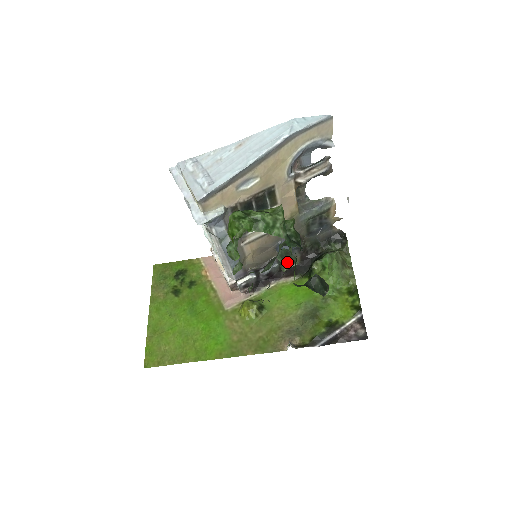
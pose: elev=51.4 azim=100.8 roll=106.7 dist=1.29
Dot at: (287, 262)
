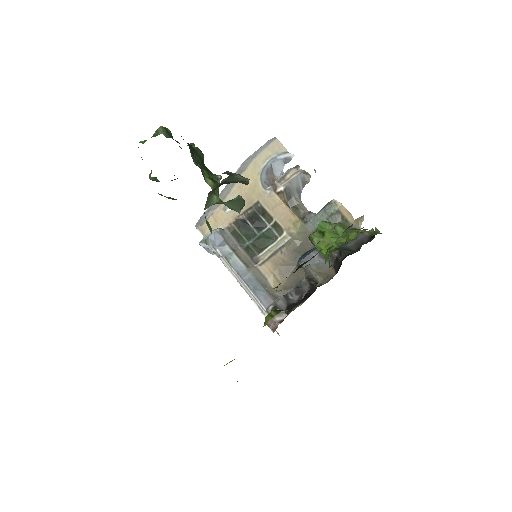
Dot at: (231, 201)
